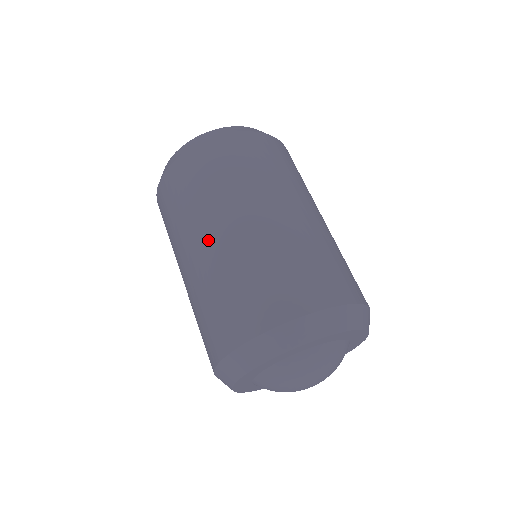
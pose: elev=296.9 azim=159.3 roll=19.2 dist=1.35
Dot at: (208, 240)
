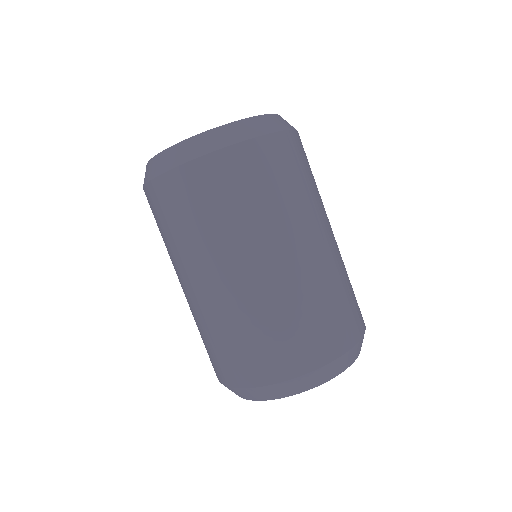
Dot at: (223, 279)
